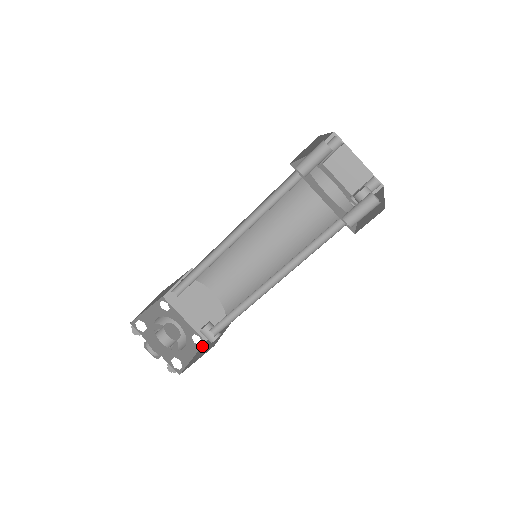
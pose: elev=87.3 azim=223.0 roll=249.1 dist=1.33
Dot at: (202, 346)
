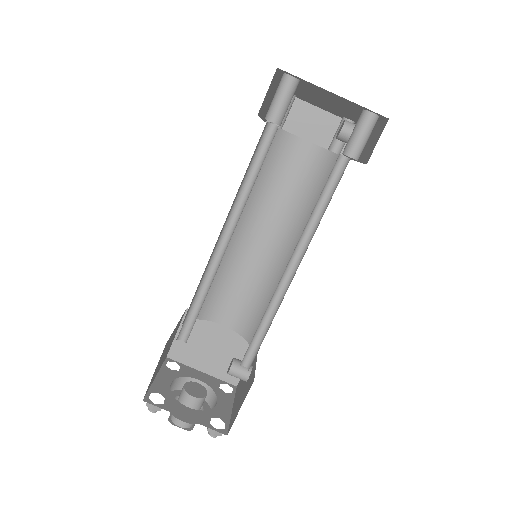
Dot at: (236, 392)
